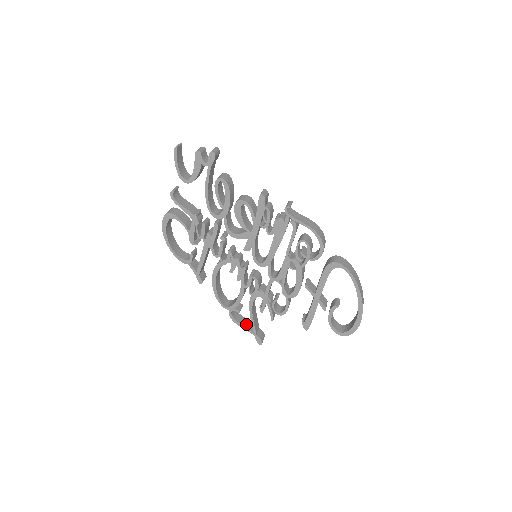
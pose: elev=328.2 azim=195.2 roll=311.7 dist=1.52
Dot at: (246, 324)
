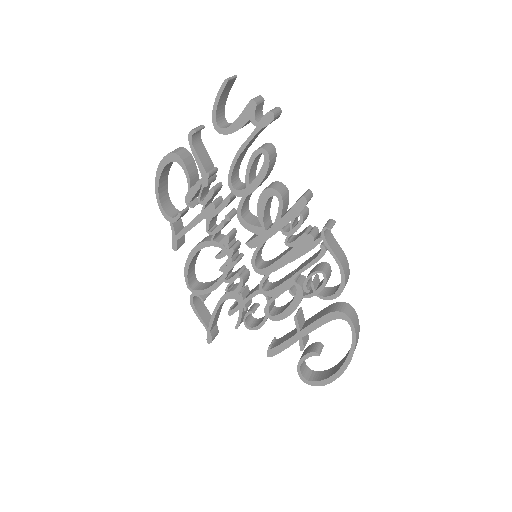
Dot at: (204, 315)
